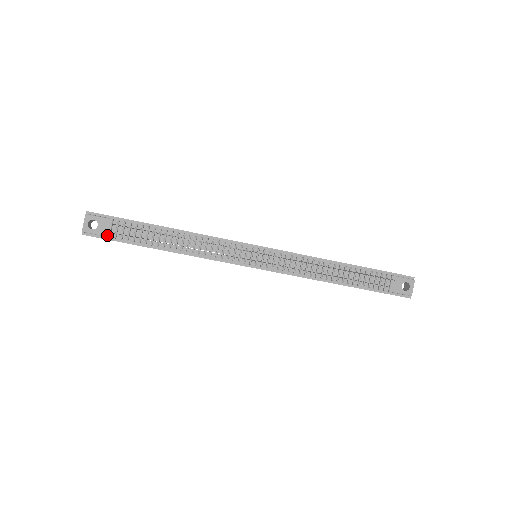
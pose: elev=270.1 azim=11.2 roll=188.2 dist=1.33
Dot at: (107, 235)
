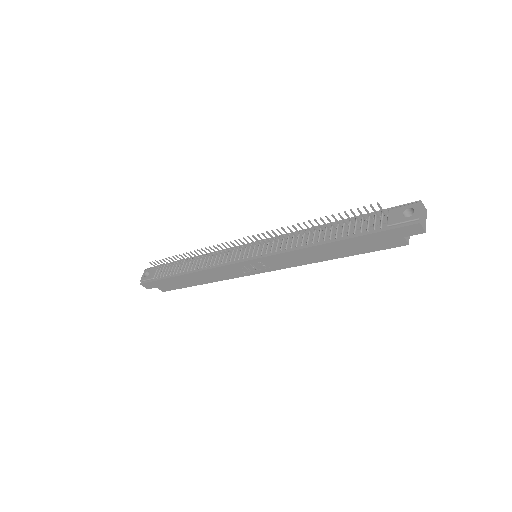
Dot at: (152, 278)
